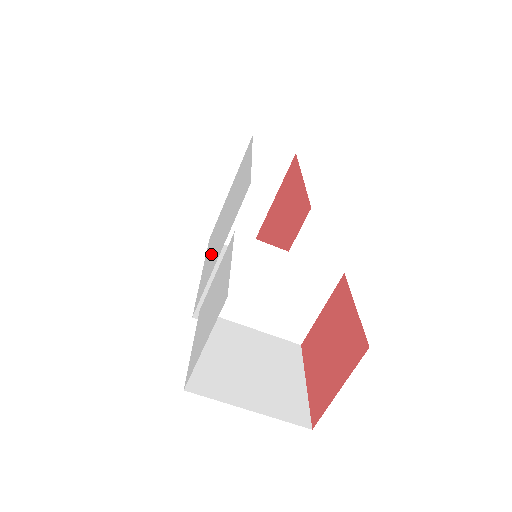
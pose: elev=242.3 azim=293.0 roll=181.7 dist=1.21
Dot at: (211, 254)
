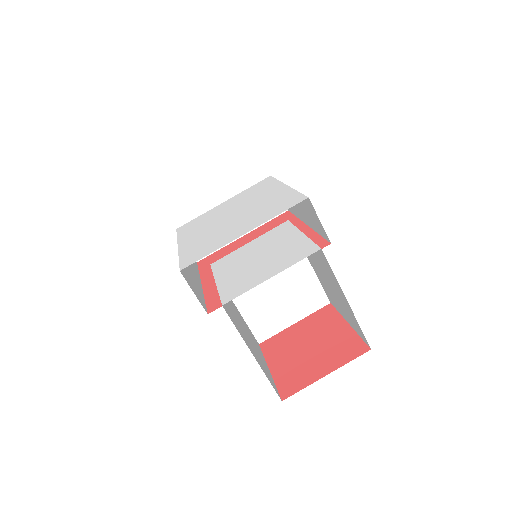
Dot at: (206, 235)
